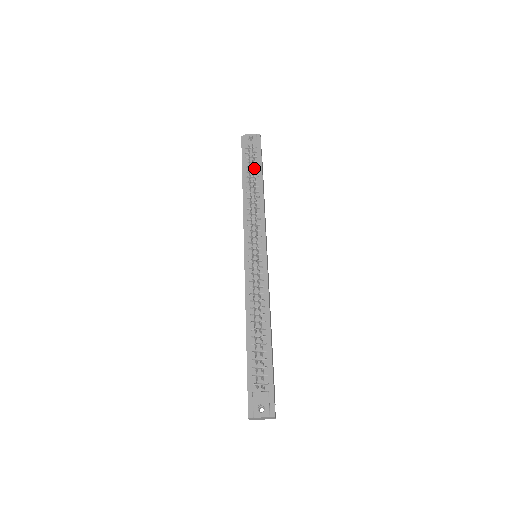
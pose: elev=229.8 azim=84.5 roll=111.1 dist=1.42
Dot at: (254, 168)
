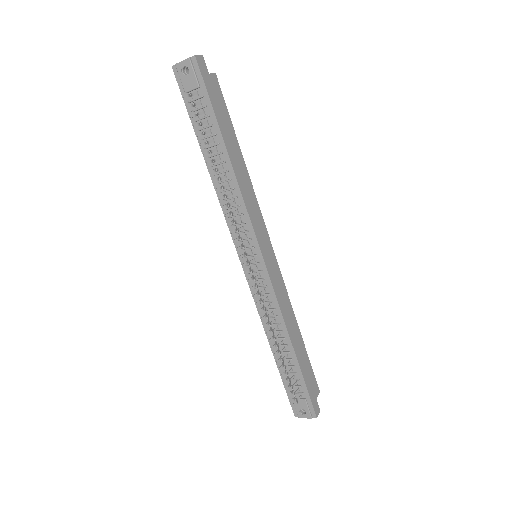
Dot at: (206, 142)
